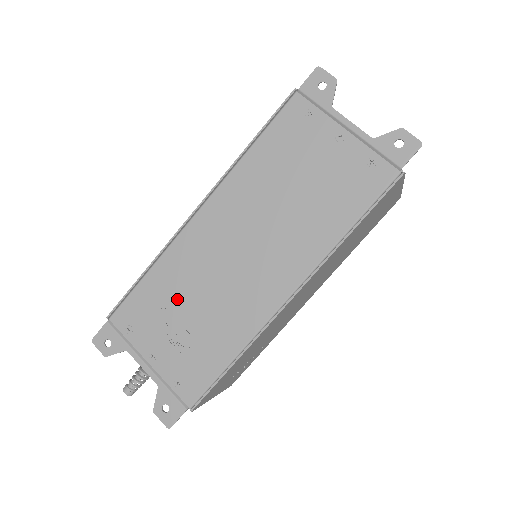
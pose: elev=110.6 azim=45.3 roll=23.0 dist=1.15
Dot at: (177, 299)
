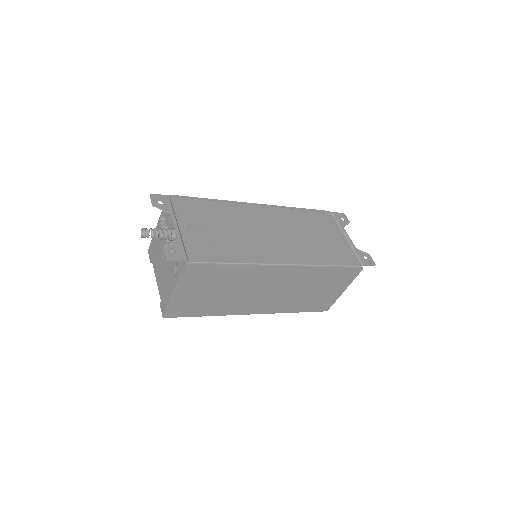
Dot at: (221, 220)
